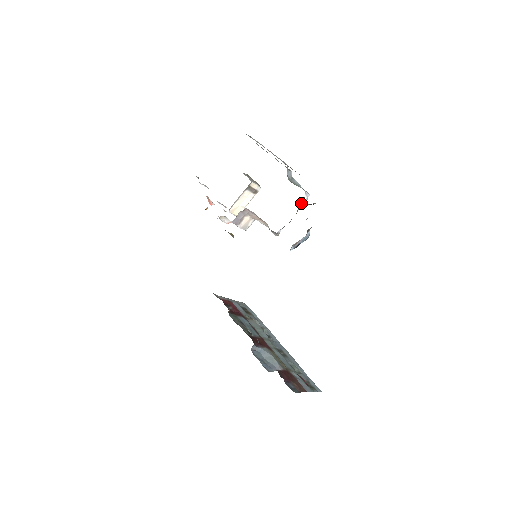
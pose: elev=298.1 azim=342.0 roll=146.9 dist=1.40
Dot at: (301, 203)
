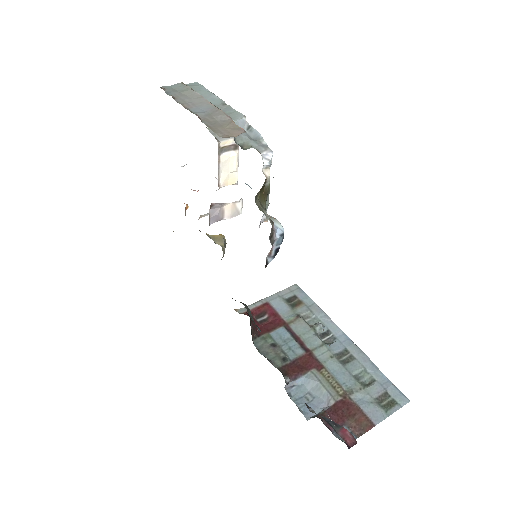
Dot at: (265, 173)
